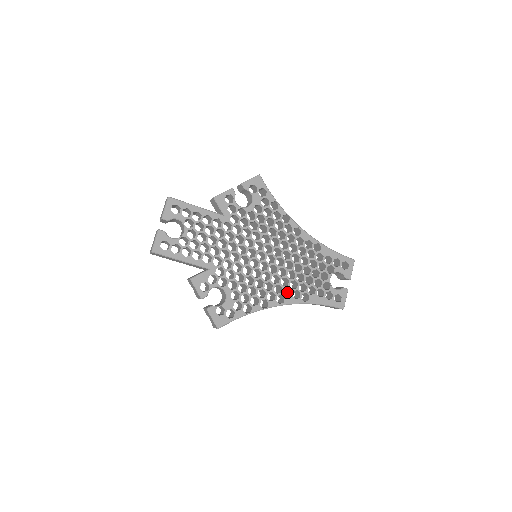
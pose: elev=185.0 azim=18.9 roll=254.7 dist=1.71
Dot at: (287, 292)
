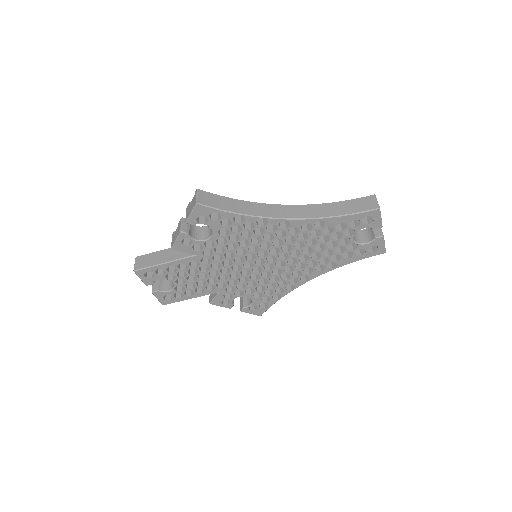
Dot at: (311, 261)
